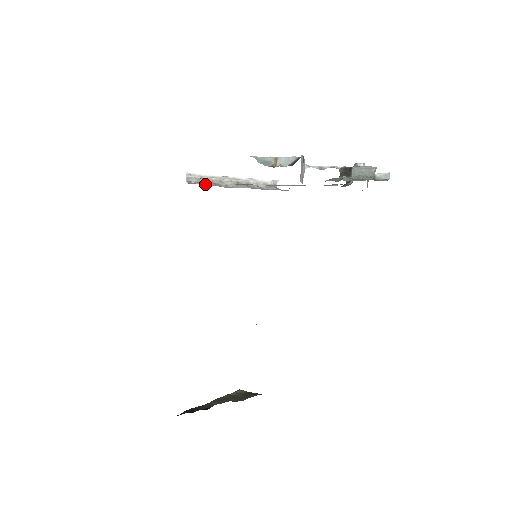
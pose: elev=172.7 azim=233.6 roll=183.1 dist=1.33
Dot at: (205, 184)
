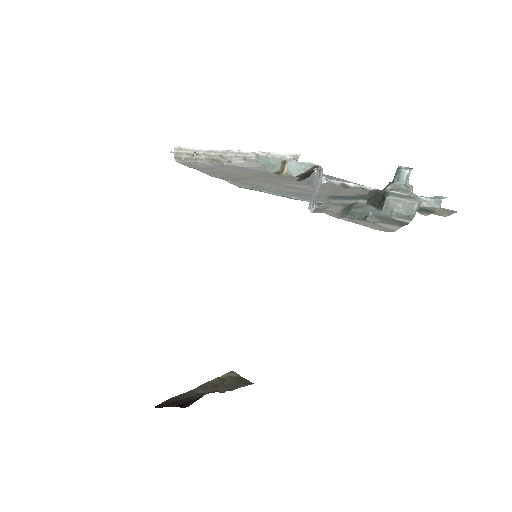
Dot at: (199, 162)
